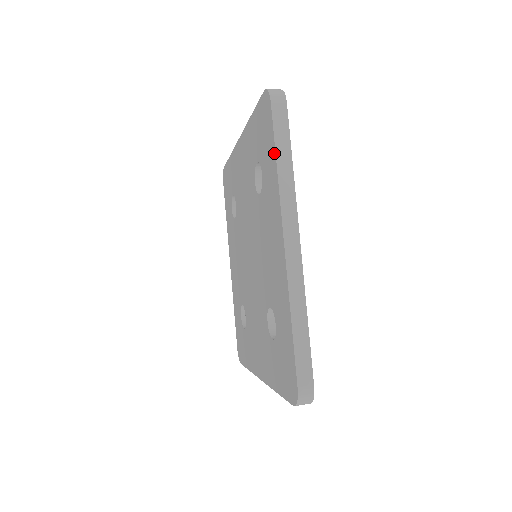
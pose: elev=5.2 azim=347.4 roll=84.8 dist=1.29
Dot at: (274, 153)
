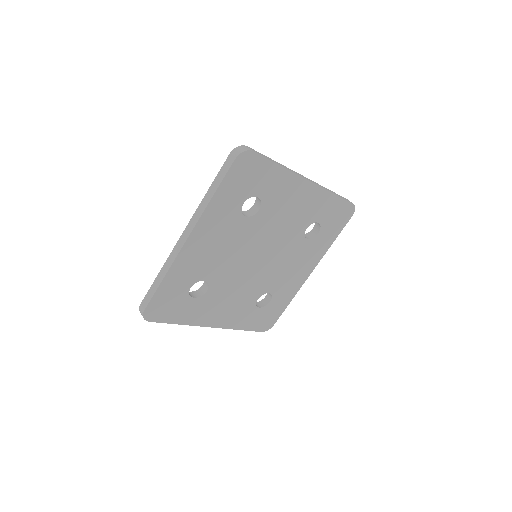
Dot at: (214, 184)
